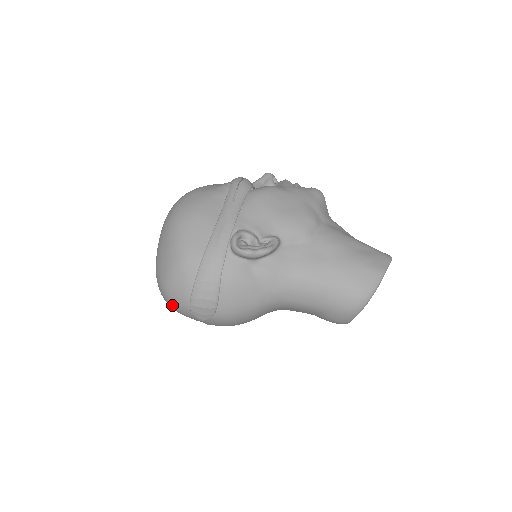
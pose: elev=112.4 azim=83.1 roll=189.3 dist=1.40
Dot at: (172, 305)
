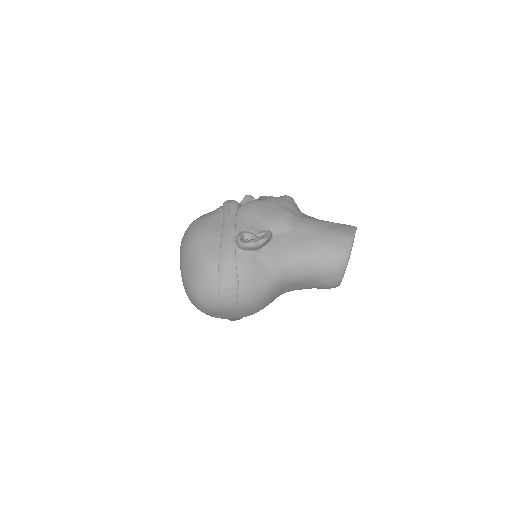
Dot at: (204, 305)
